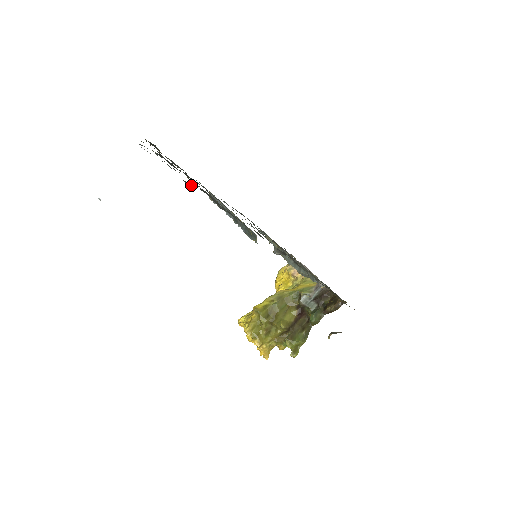
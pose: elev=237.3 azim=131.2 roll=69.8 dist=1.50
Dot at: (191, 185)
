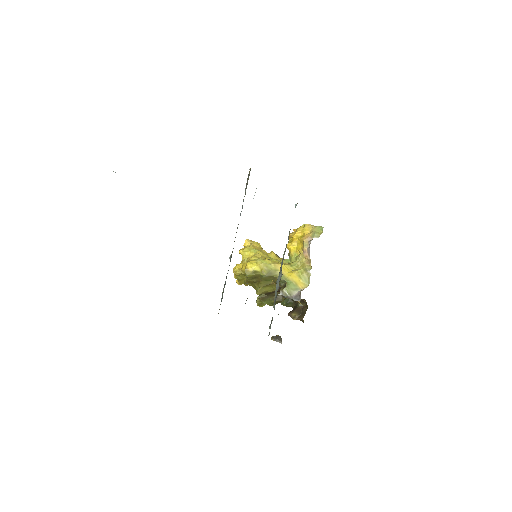
Dot at: occluded
